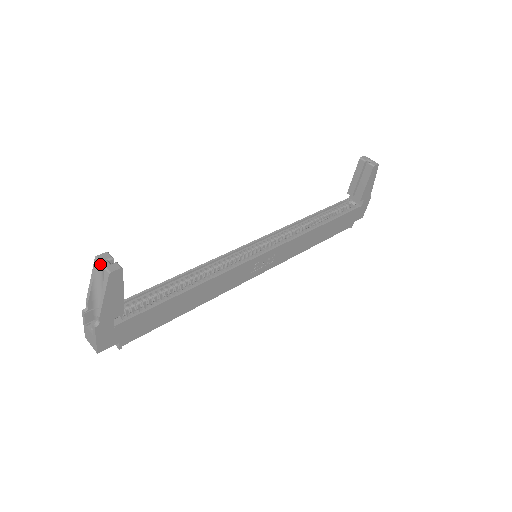
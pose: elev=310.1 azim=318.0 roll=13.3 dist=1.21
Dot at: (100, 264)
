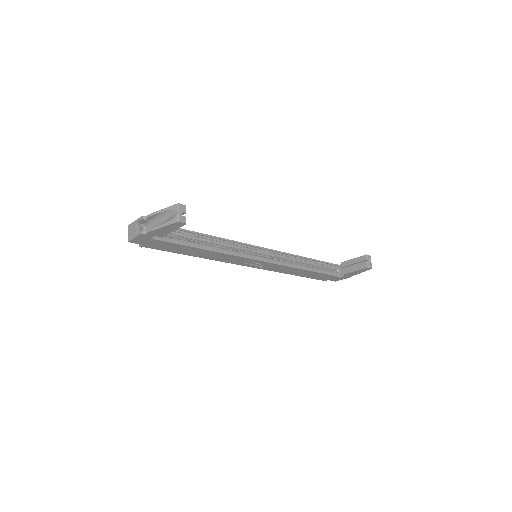
Dot at: (177, 210)
